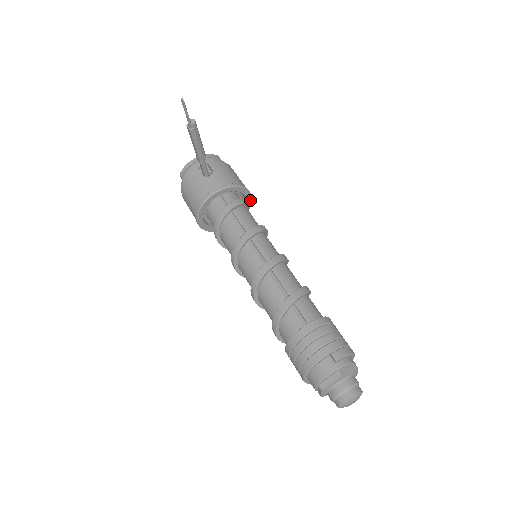
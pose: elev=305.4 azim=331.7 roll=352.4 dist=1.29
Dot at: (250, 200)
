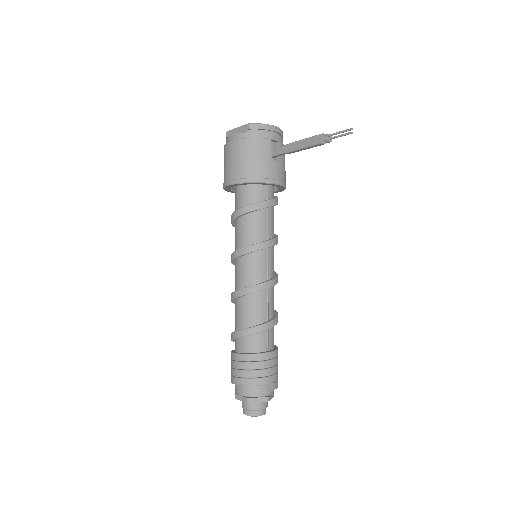
Dot at: occluded
